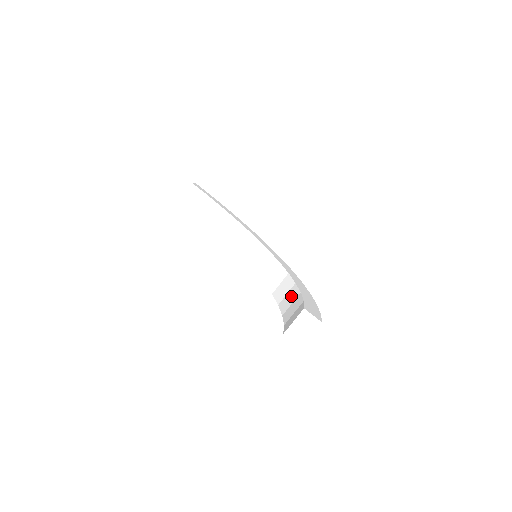
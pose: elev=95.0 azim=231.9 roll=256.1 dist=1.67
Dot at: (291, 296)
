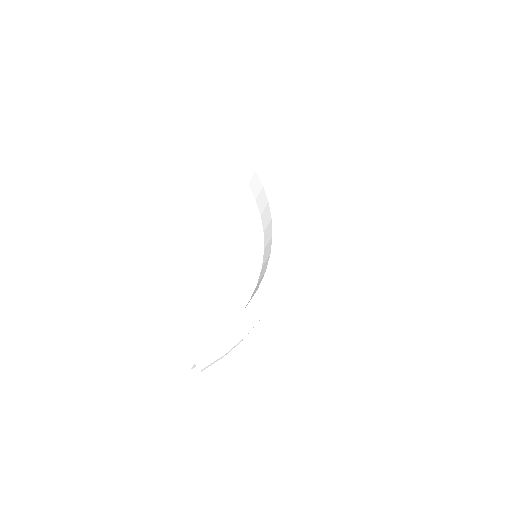
Dot at: occluded
